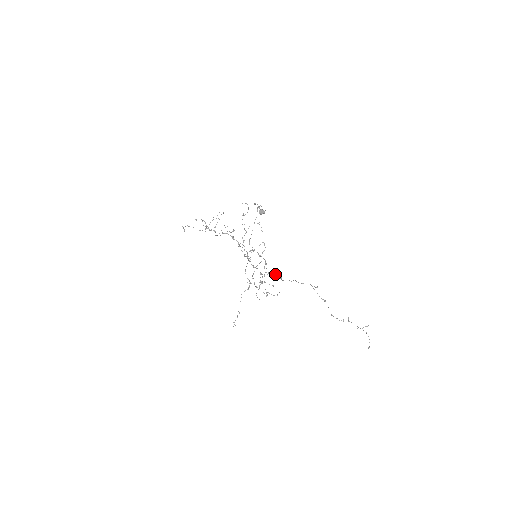
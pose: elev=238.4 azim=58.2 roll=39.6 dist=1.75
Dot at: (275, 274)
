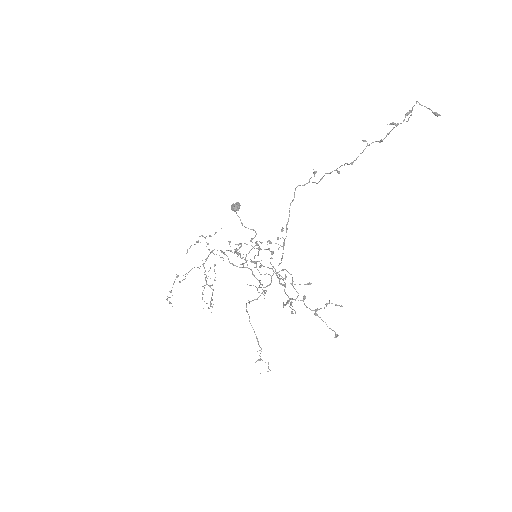
Dot at: (277, 237)
